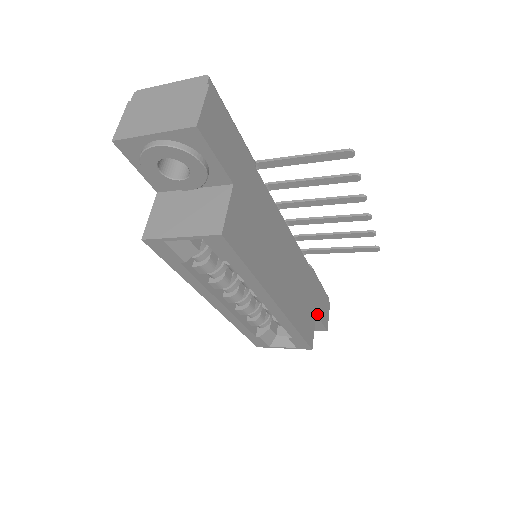
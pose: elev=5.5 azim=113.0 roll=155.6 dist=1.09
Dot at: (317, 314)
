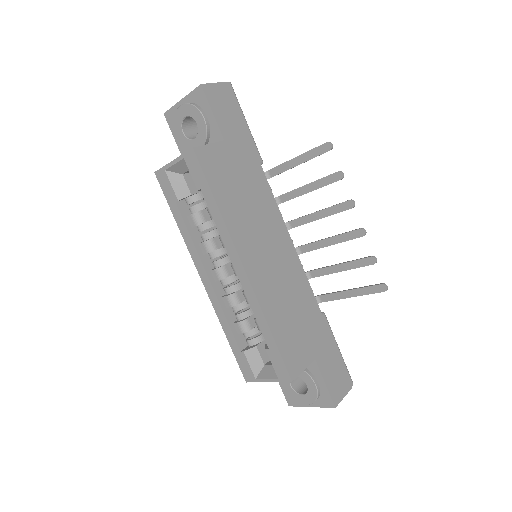
Dot at: (317, 363)
